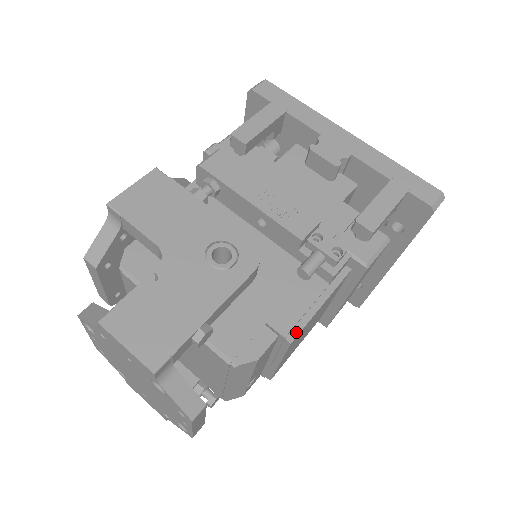
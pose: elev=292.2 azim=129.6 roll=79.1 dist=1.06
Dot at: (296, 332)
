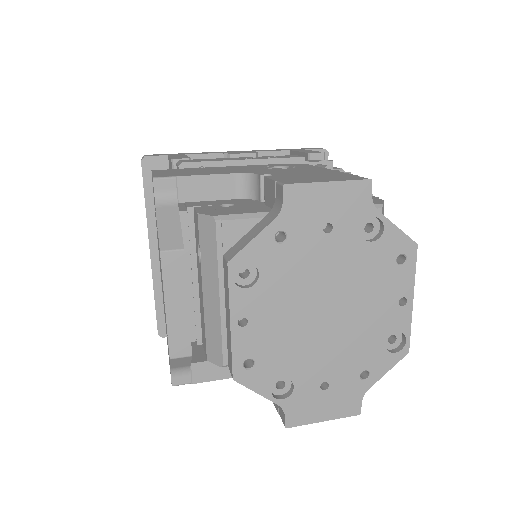
Dot at: occluded
